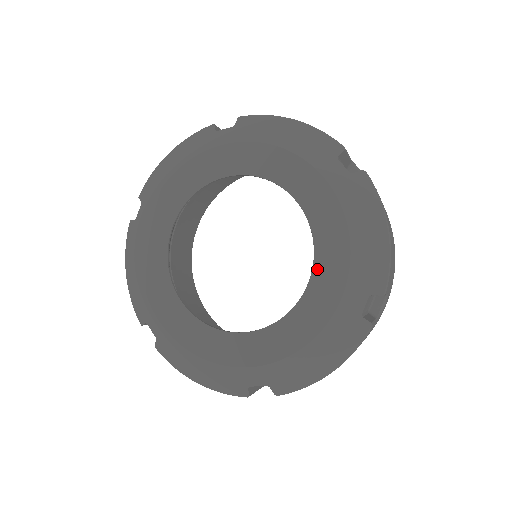
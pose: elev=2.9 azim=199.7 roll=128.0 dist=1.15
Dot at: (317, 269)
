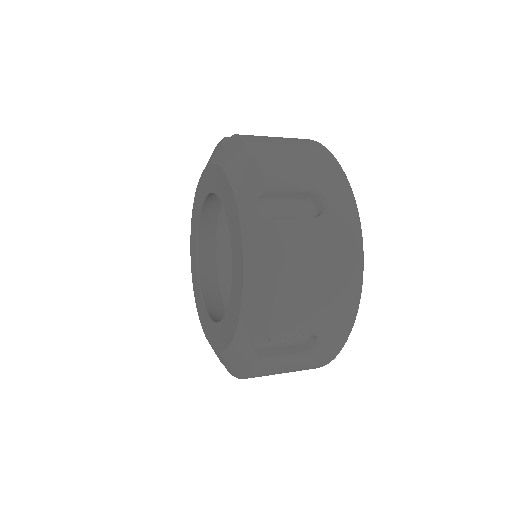
Dot at: (228, 218)
